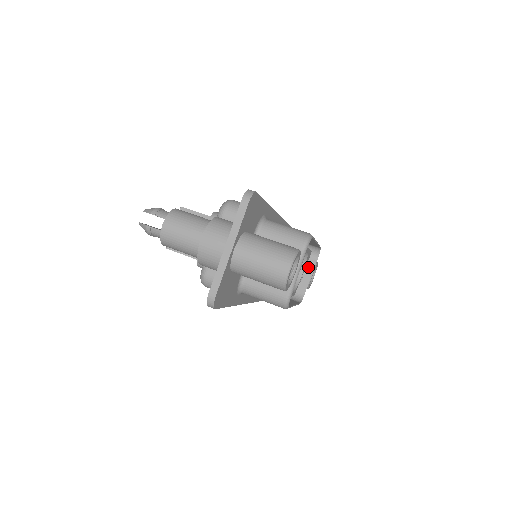
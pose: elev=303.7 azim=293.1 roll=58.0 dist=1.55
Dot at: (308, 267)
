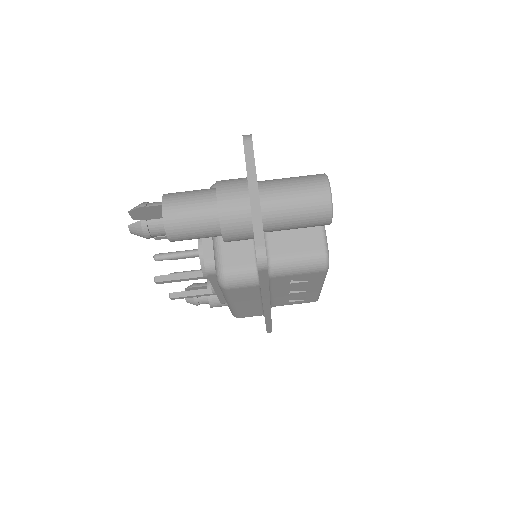
Dot at: occluded
